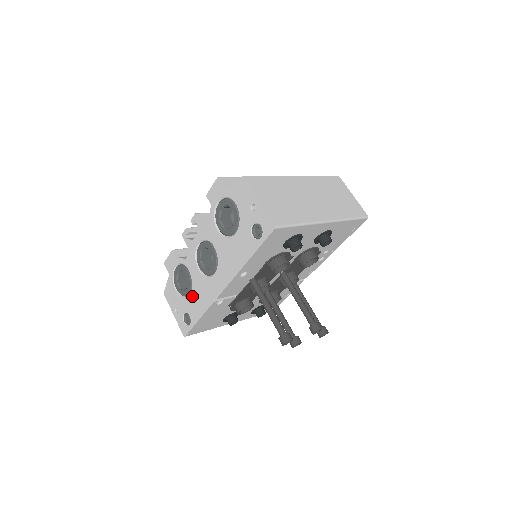
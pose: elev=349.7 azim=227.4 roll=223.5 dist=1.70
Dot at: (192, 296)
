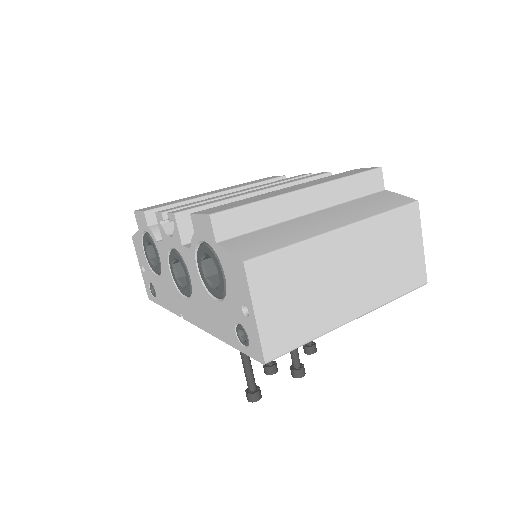
Dot at: (160, 282)
